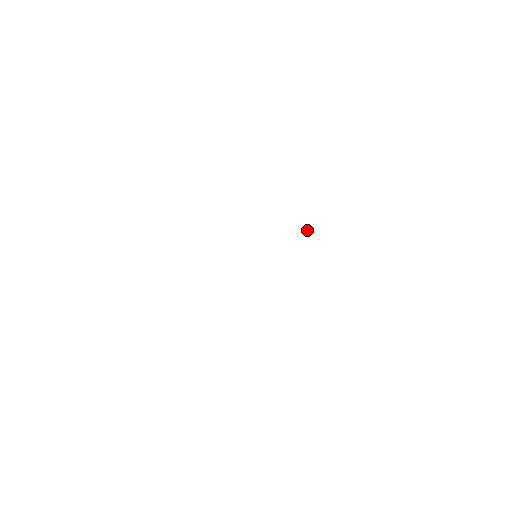
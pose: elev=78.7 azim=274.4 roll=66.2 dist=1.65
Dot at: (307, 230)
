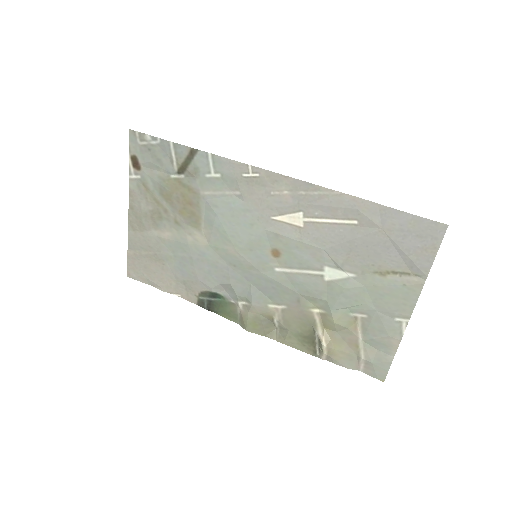
Dot at: (320, 350)
